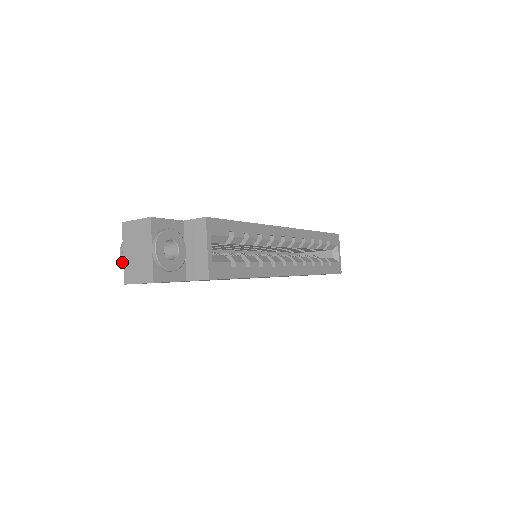
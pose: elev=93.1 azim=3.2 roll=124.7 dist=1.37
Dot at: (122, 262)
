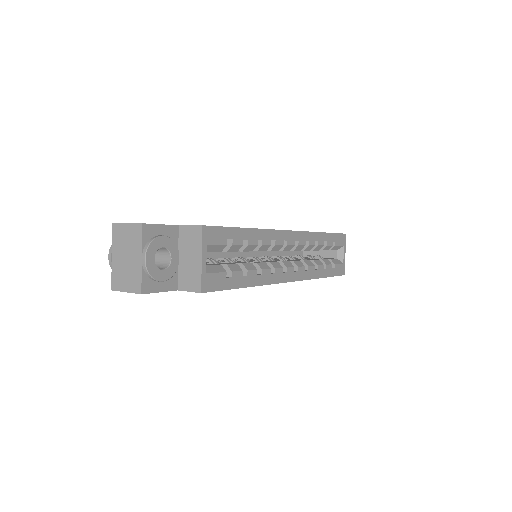
Dot at: (110, 266)
